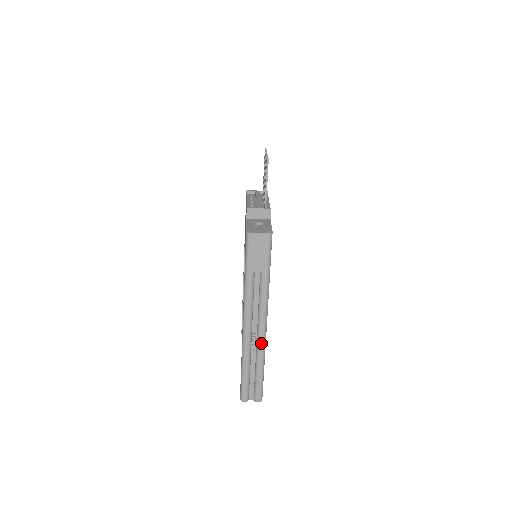
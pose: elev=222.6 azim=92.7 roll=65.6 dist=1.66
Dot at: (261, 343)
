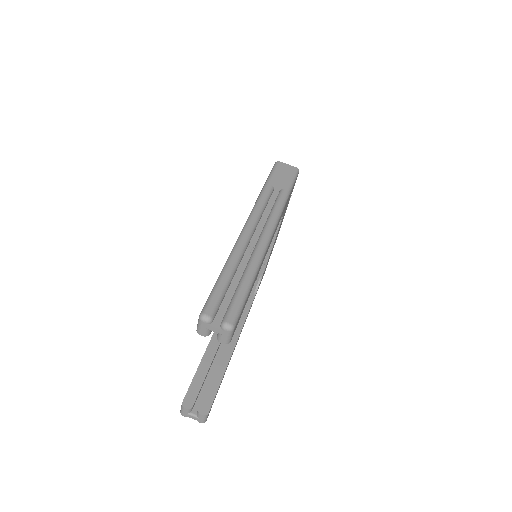
Dot at: (260, 248)
